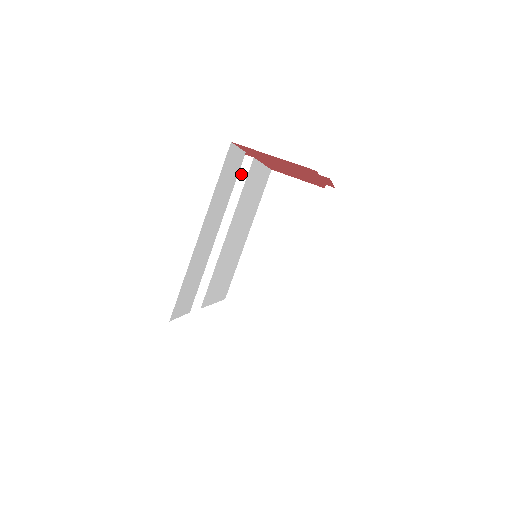
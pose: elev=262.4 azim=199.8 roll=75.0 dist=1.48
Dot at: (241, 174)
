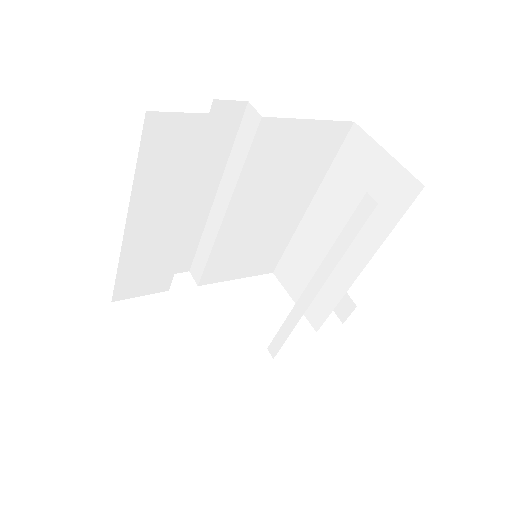
Dot at: (247, 137)
